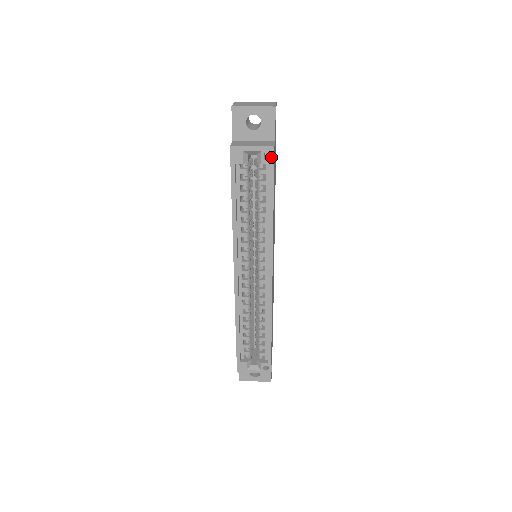
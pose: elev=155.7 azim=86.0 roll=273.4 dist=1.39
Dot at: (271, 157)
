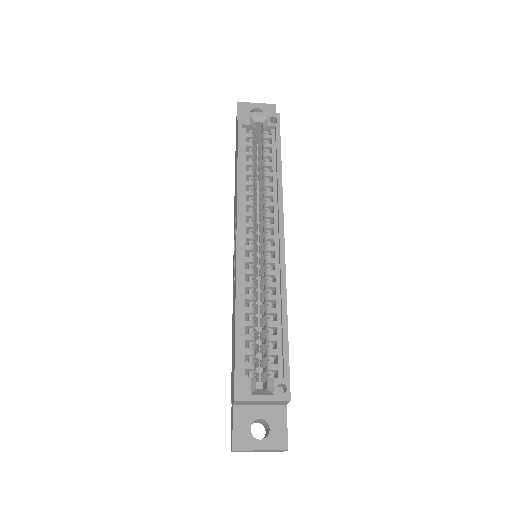
Dot at: (277, 121)
